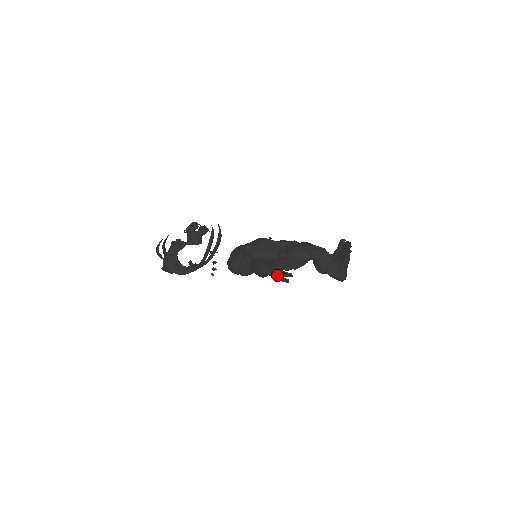
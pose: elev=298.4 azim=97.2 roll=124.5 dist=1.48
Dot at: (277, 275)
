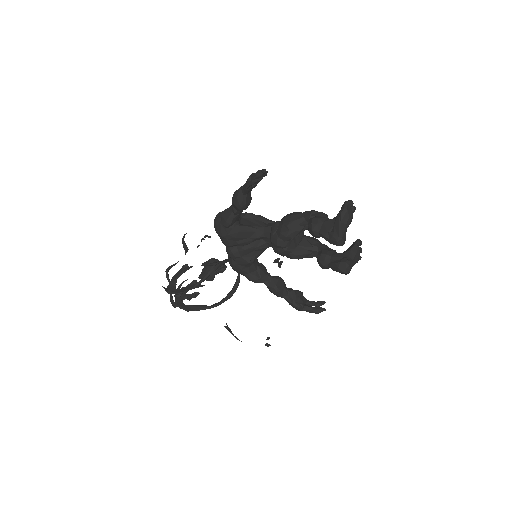
Dot at: (248, 179)
